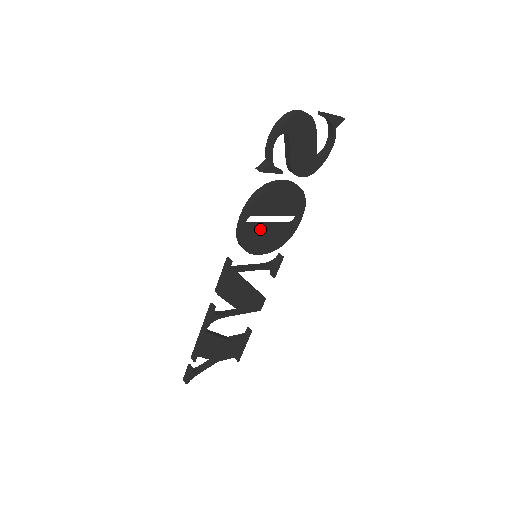
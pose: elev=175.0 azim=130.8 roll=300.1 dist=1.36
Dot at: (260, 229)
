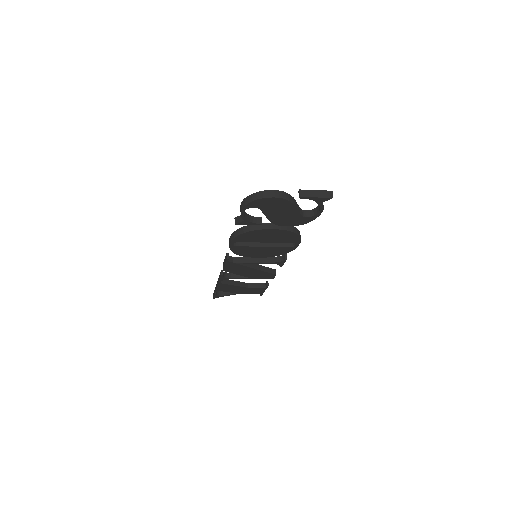
Dot at: (251, 247)
